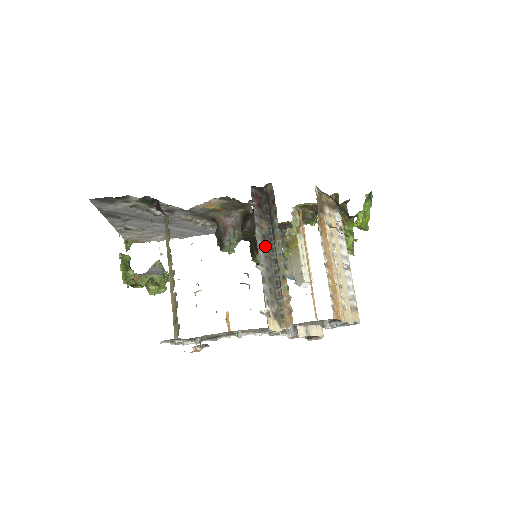
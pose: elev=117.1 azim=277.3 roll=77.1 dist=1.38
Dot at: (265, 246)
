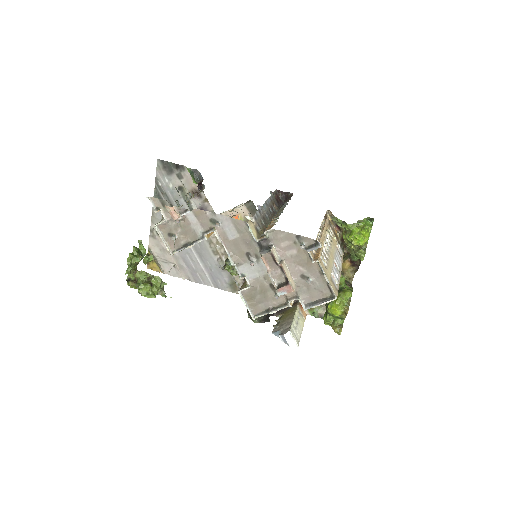
Dot at: (270, 211)
